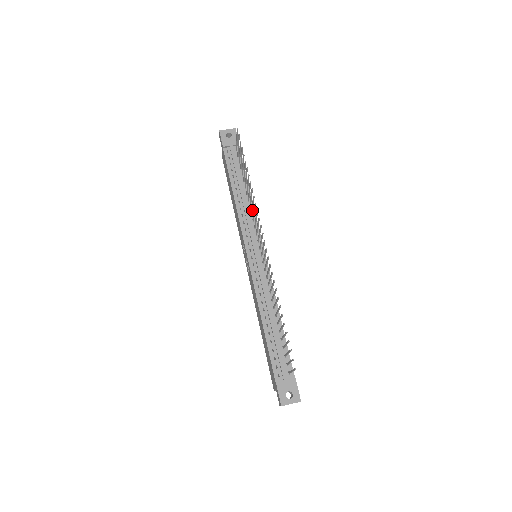
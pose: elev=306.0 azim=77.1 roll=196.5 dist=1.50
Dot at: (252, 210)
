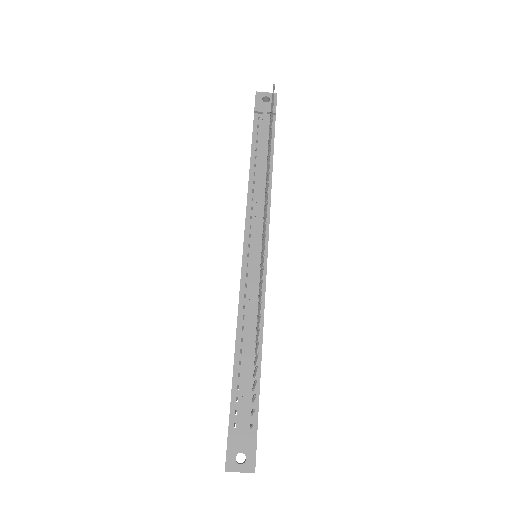
Dot at: occluded
